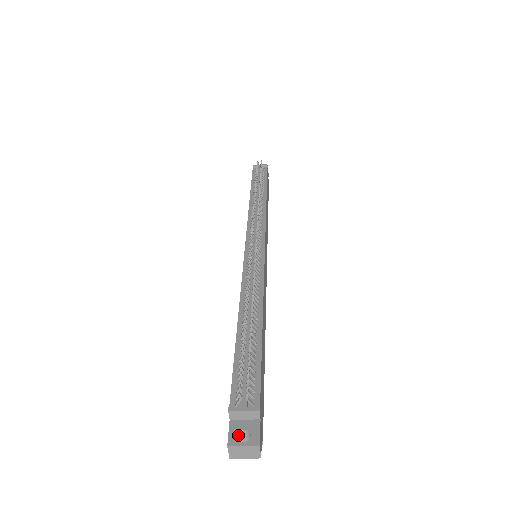
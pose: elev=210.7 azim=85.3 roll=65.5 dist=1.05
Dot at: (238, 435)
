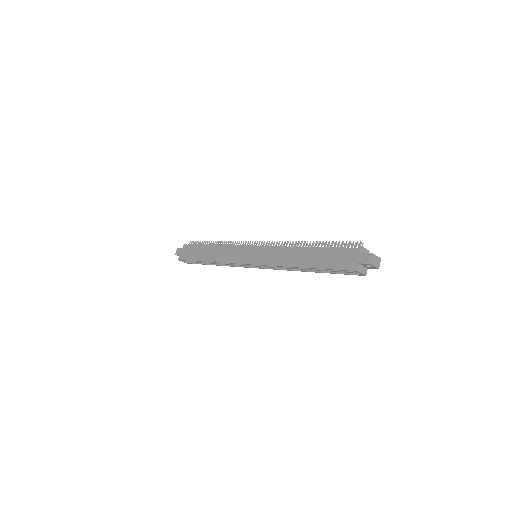
Dot at: (368, 256)
